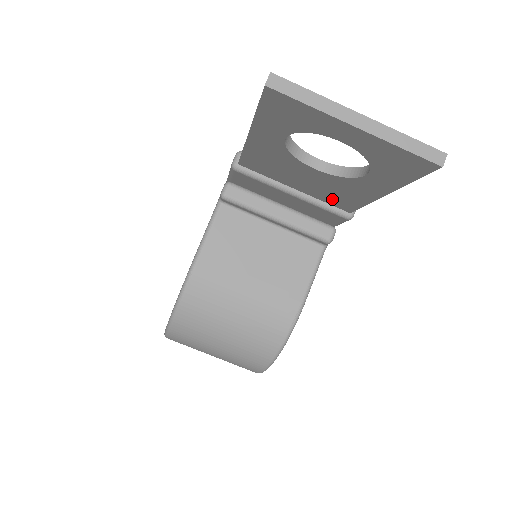
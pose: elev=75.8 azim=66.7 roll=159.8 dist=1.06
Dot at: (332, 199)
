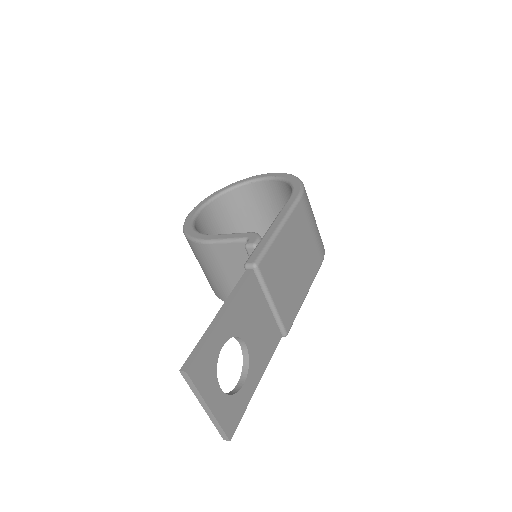
Dot at: occluded
